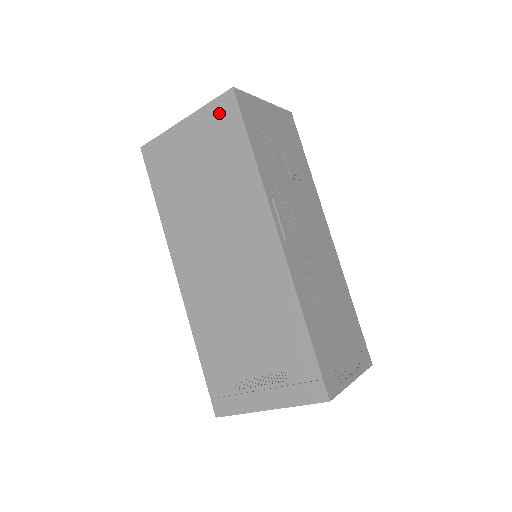
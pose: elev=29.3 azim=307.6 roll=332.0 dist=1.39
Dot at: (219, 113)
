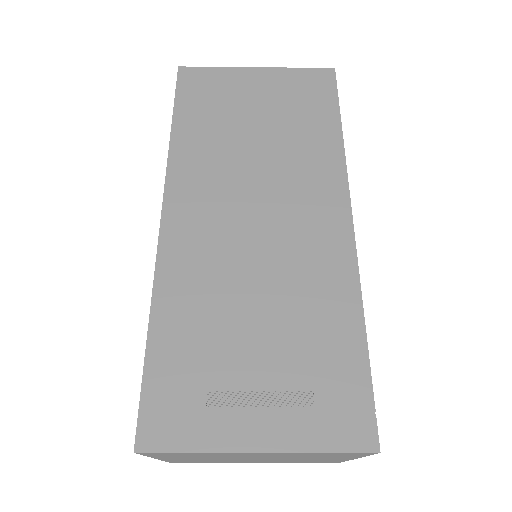
Dot at: (309, 80)
